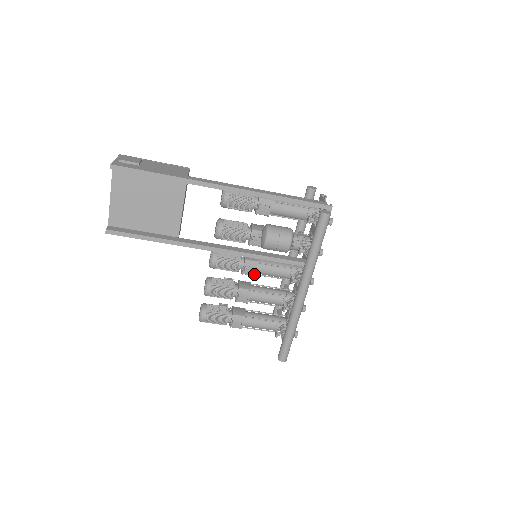
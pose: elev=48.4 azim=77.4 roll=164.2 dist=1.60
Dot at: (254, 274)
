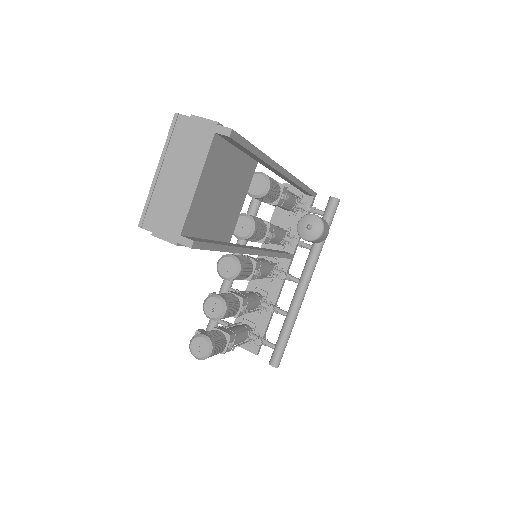
Dot at: (256, 278)
